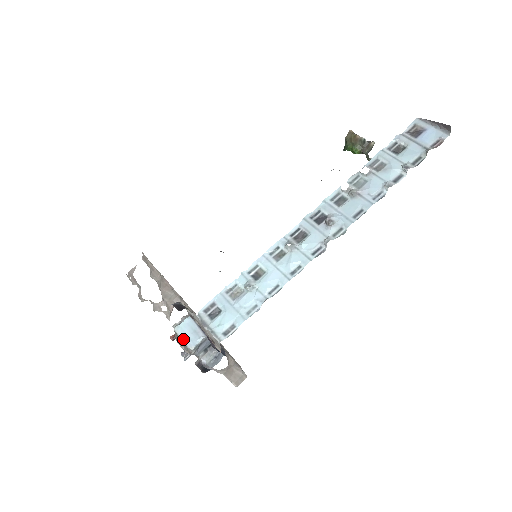
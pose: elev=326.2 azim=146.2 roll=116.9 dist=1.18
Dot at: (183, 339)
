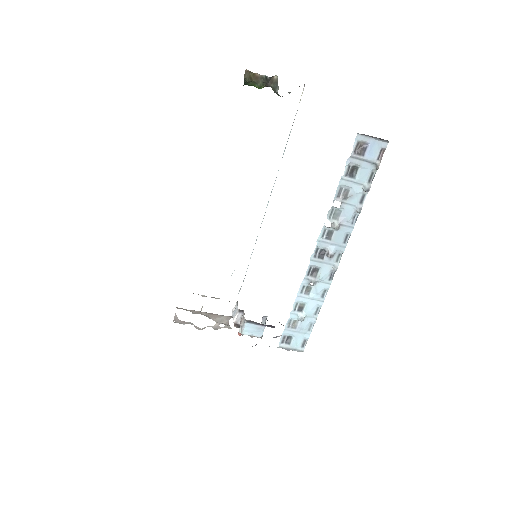
Dot at: (252, 336)
